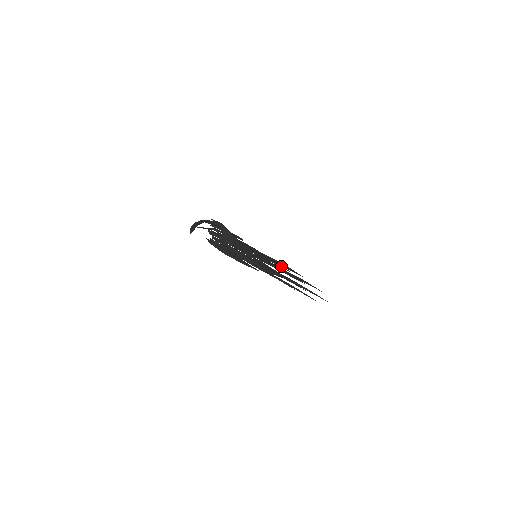
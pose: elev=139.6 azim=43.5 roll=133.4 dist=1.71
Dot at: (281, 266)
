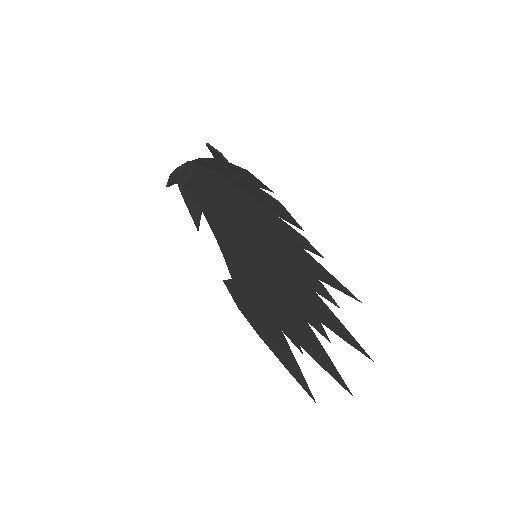
Dot at: (287, 324)
